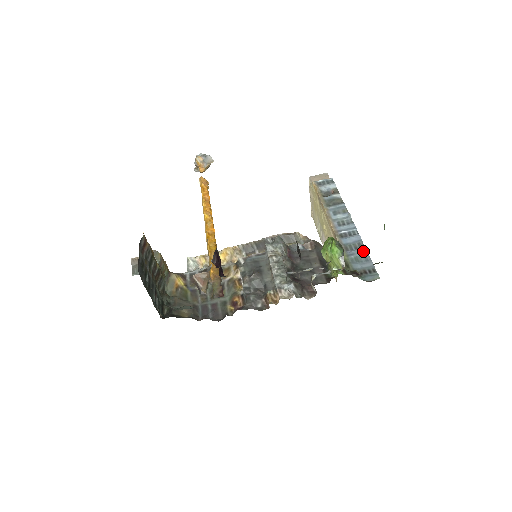
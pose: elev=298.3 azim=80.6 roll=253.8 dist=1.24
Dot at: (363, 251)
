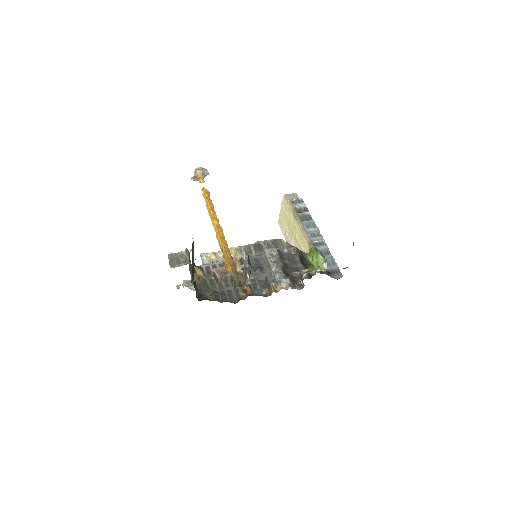
Dot at: (330, 257)
